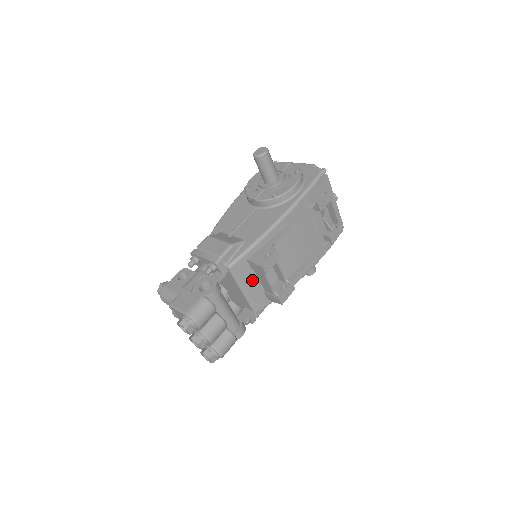
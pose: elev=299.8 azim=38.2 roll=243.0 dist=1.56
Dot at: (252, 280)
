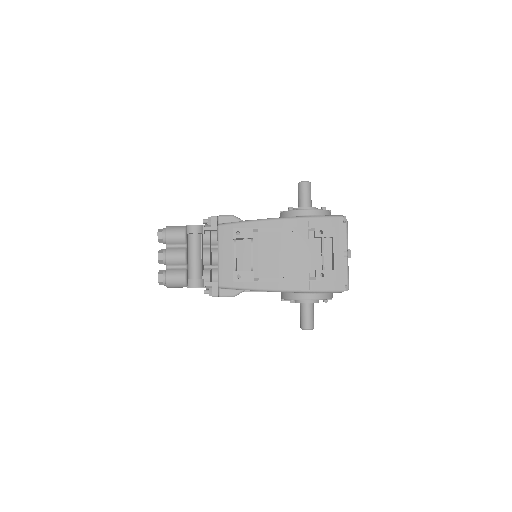
Dot at: (230, 251)
